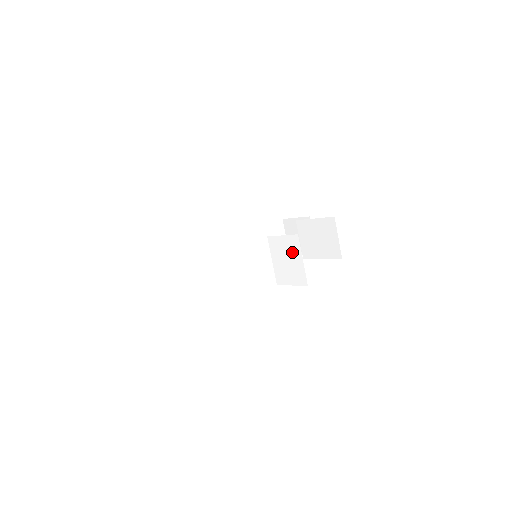
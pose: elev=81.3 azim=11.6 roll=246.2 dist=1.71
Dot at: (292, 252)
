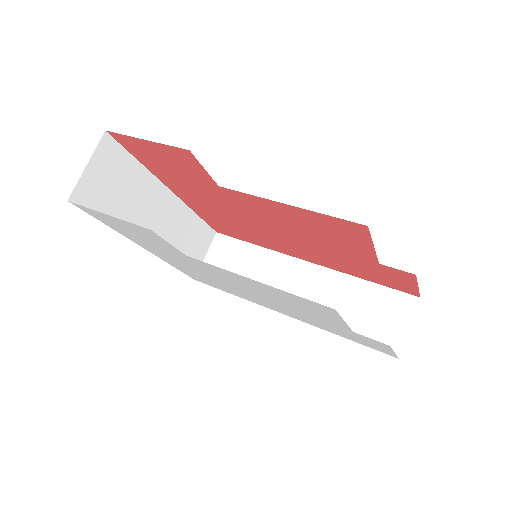
Dot at: occluded
